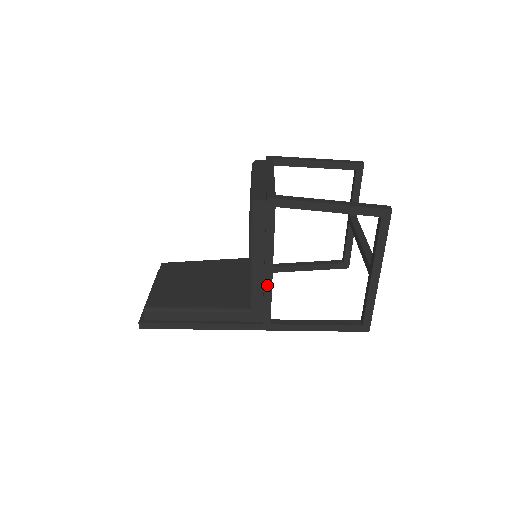
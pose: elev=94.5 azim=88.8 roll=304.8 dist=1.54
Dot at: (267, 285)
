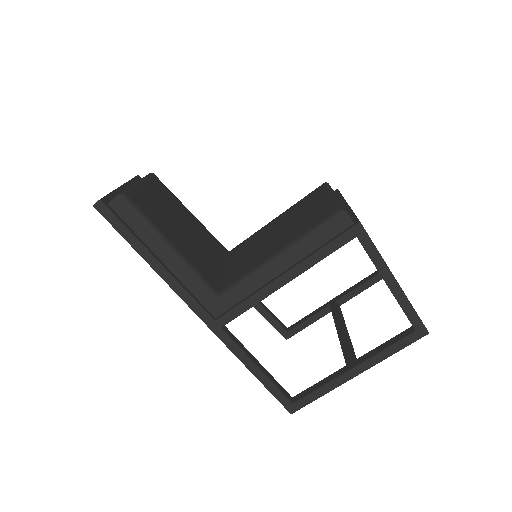
Dot at: (265, 291)
